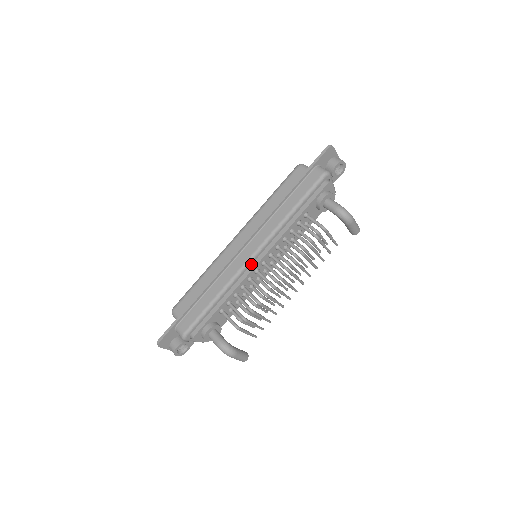
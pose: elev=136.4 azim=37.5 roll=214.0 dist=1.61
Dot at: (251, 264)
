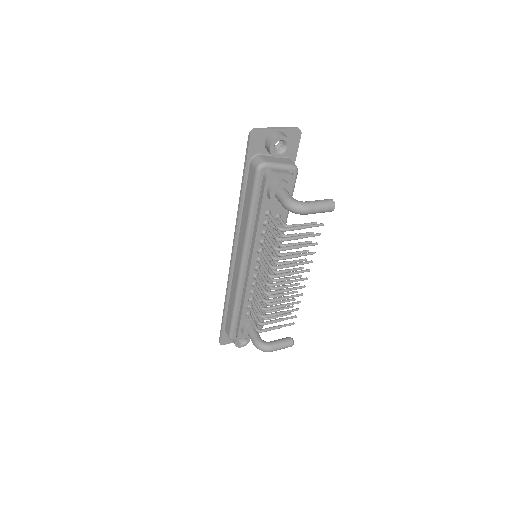
Dot at: (246, 273)
